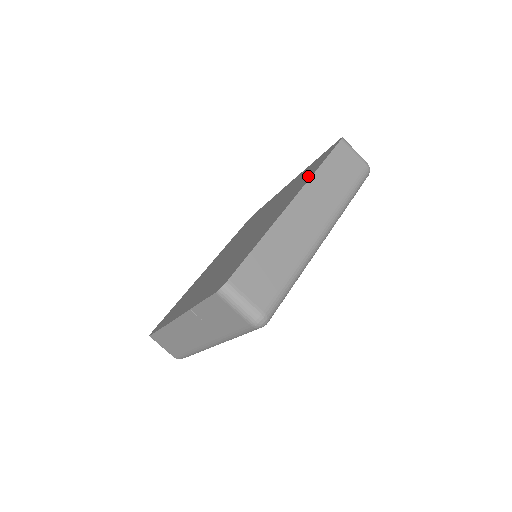
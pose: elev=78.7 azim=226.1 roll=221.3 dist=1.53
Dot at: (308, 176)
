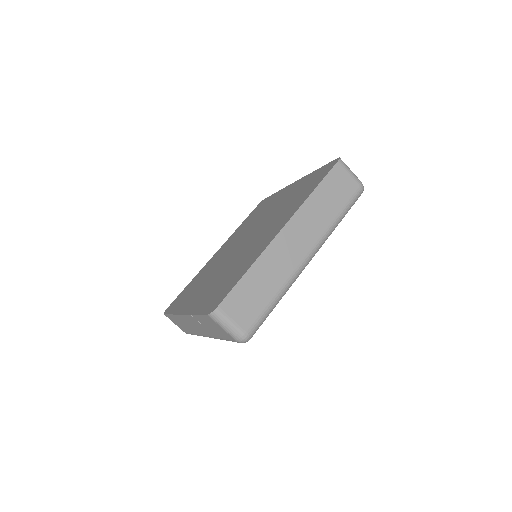
Dot at: (302, 198)
